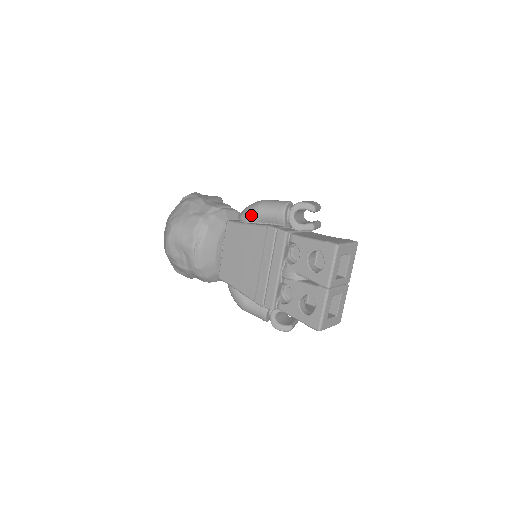
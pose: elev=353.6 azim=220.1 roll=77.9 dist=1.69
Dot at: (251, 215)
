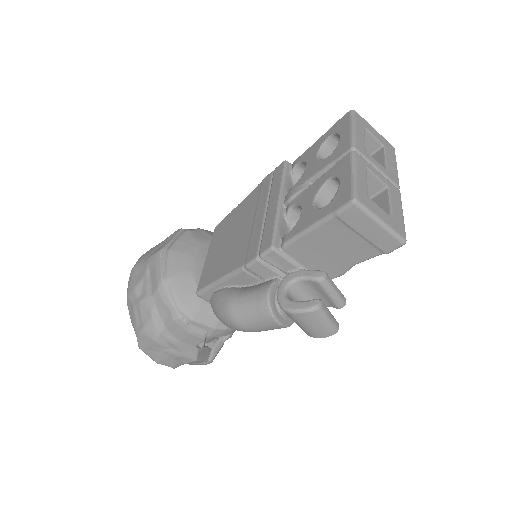
Dot at: occluded
